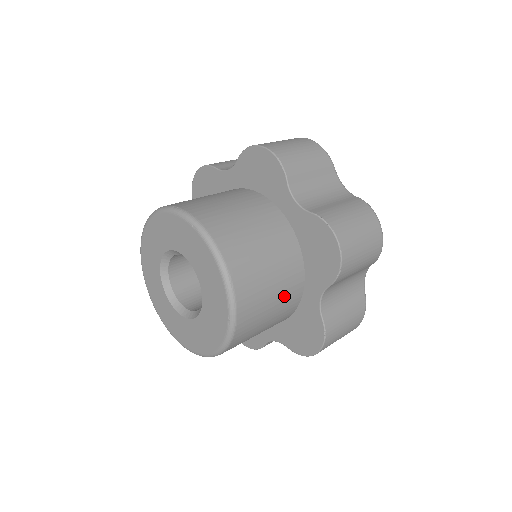
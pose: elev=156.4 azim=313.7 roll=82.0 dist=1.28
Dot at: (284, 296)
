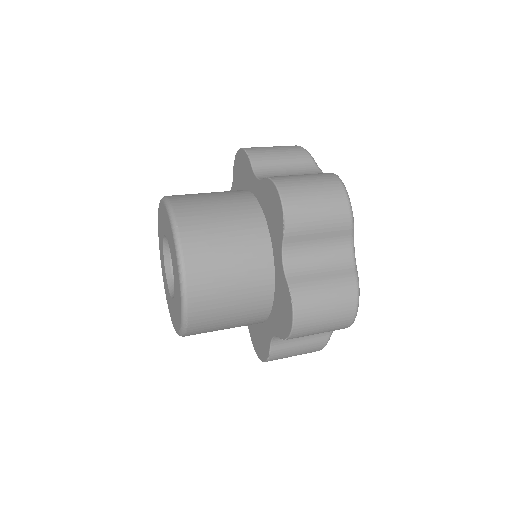
Dot at: (246, 259)
